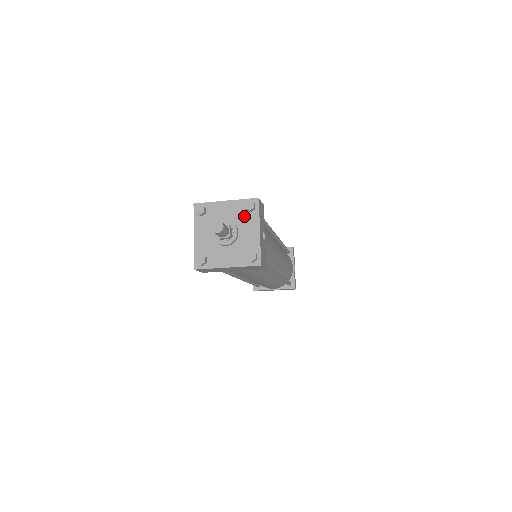
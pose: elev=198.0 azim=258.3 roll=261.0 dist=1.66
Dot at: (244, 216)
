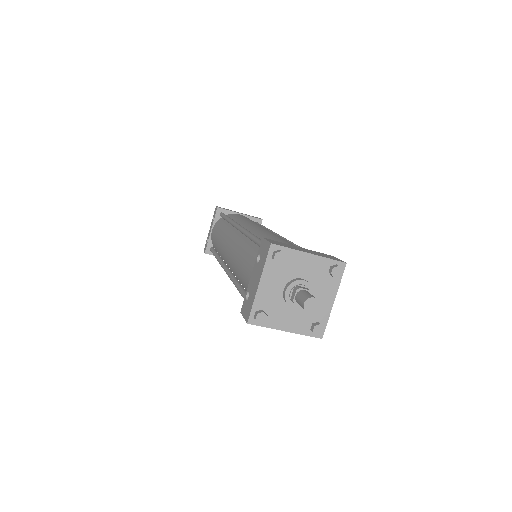
Dot at: (324, 279)
